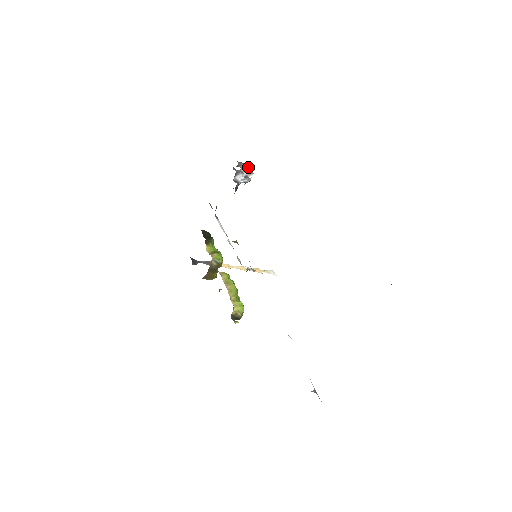
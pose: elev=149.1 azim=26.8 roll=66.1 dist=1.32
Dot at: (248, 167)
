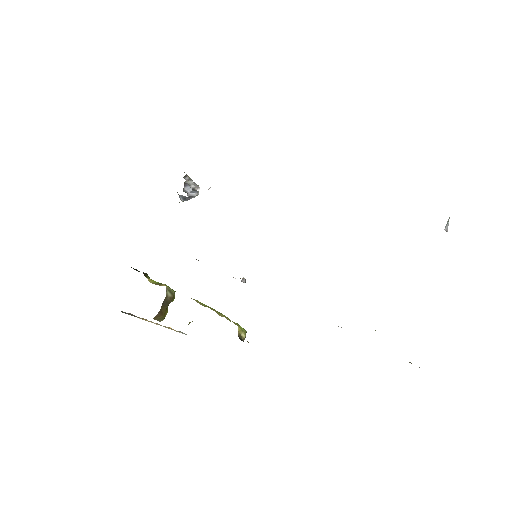
Dot at: (192, 180)
